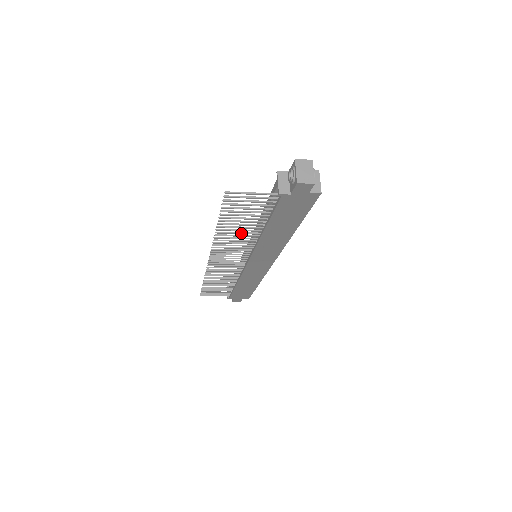
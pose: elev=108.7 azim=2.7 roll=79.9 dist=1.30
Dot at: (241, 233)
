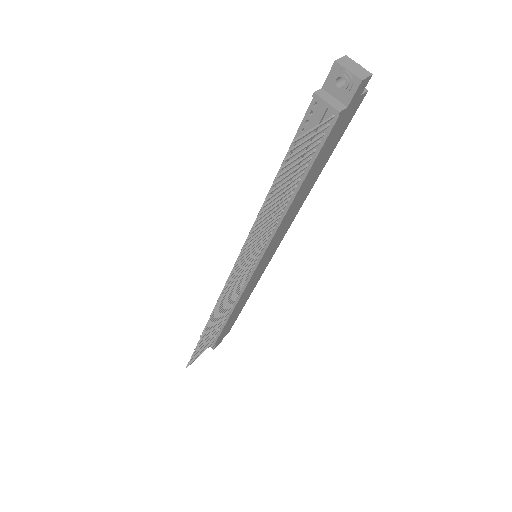
Dot at: (271, 217)
